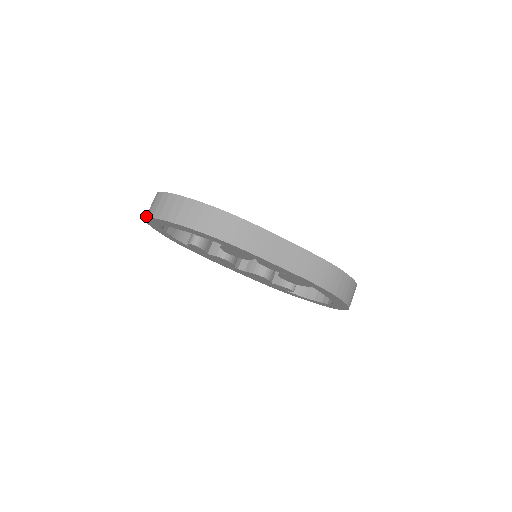
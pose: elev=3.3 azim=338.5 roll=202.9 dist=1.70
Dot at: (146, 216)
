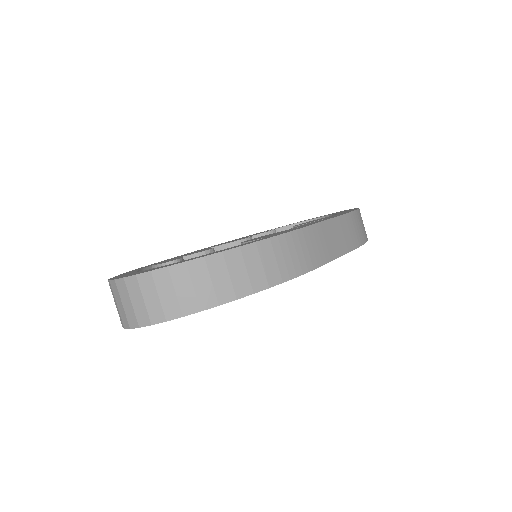
Dot at: (140, 324)
